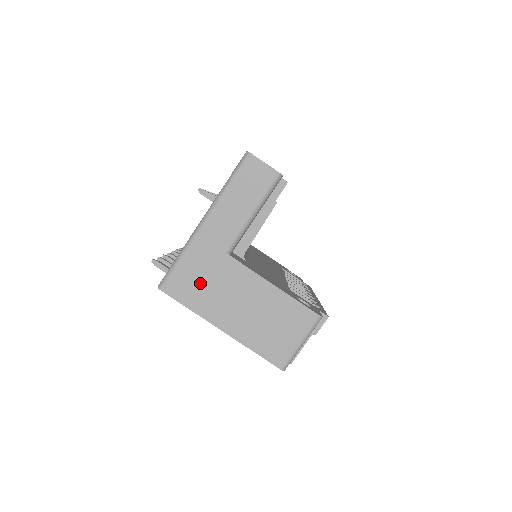
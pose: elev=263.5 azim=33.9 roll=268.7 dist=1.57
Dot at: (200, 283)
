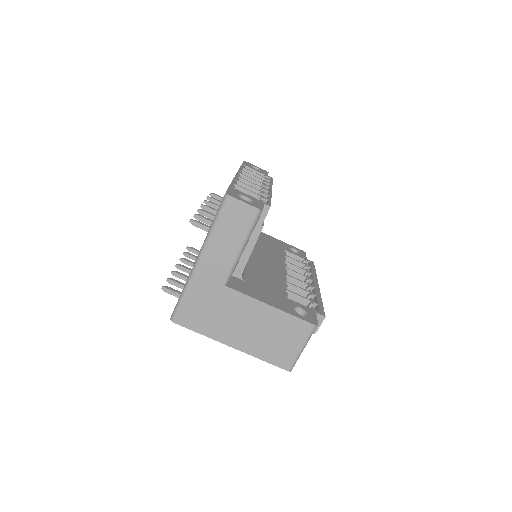
Dot at: (206, 312)
